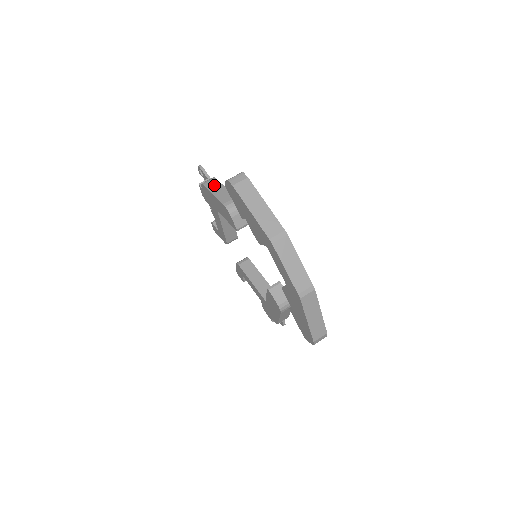
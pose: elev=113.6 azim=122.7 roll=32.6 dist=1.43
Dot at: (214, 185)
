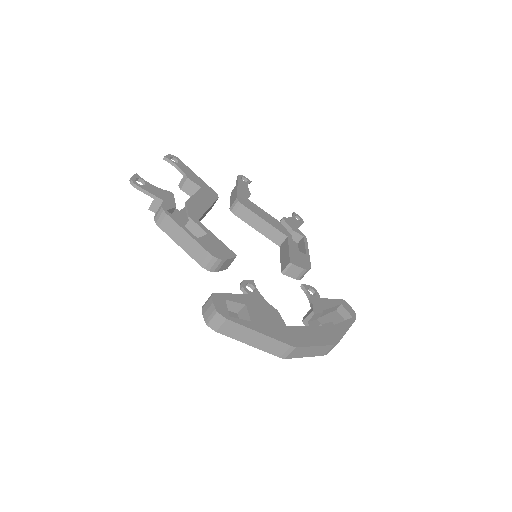
Dot at: (172, 229)
